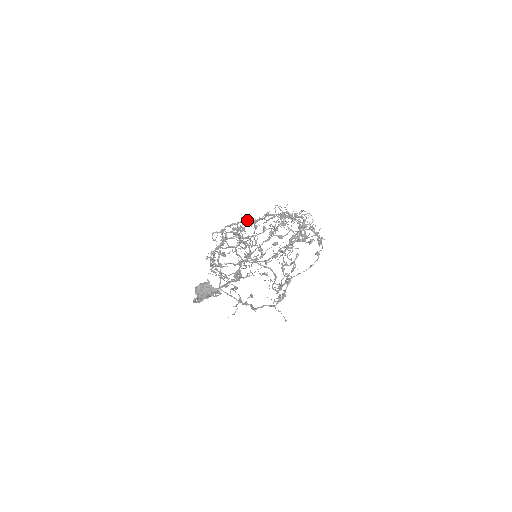
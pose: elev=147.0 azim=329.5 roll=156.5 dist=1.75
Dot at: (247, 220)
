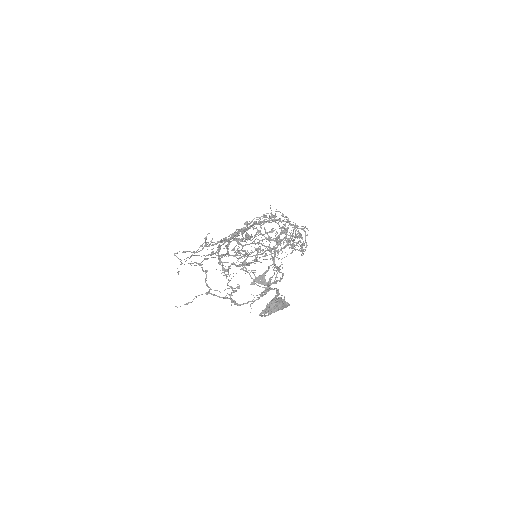
Dot at: occluded
